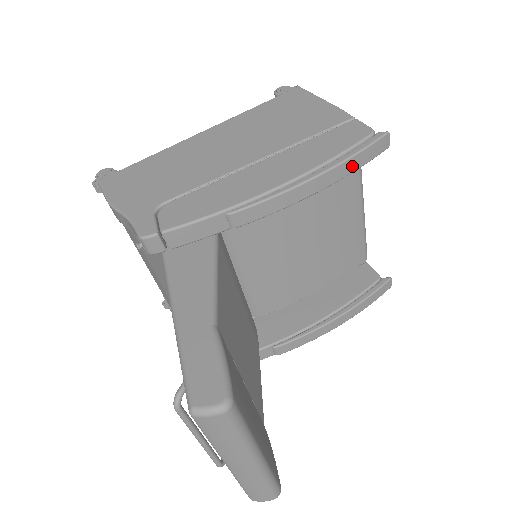
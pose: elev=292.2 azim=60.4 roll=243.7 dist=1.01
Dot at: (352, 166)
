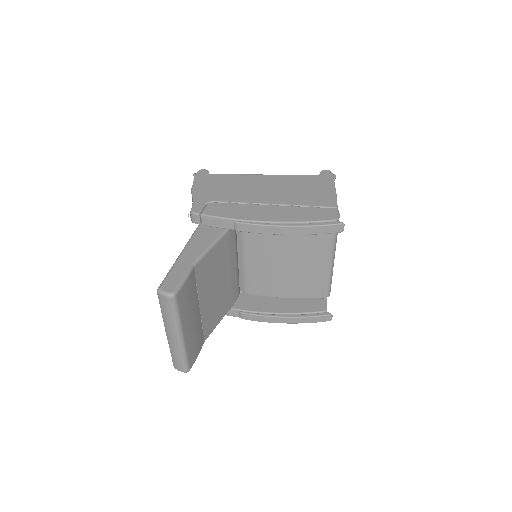
Dot at: (313, 231)
